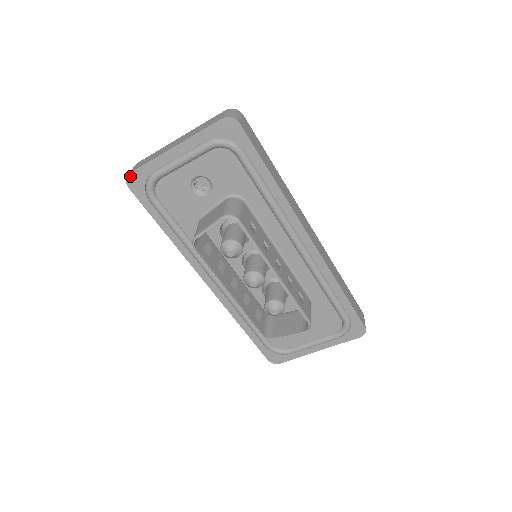
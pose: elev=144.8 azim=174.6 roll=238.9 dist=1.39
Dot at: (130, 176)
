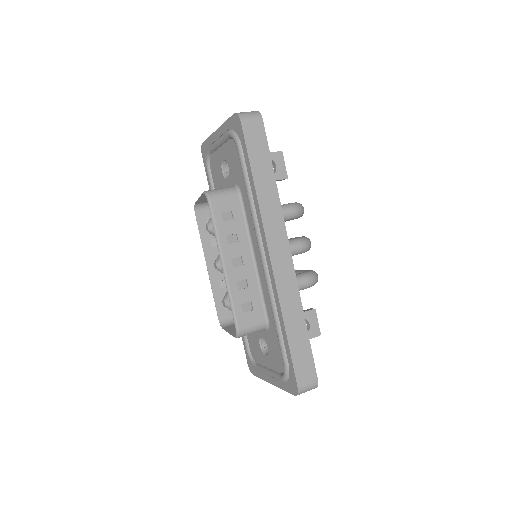
Dot at: (203, 145)
